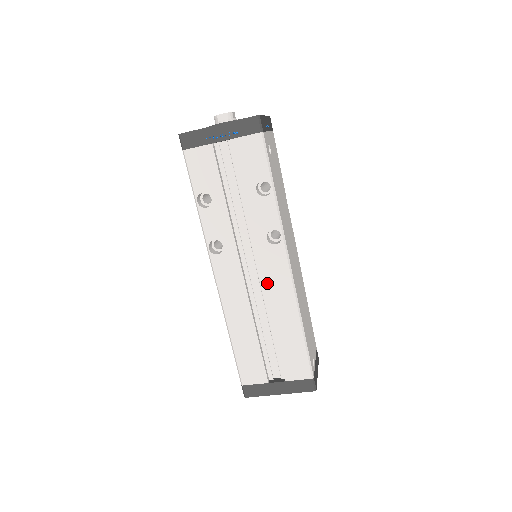
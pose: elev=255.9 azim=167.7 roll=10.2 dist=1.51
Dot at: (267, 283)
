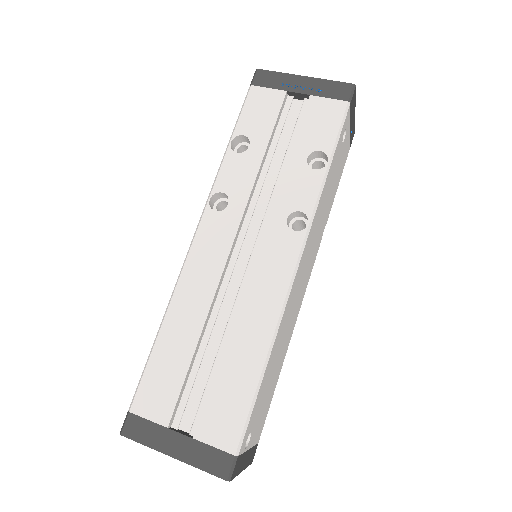
Dot at: (254, 276)
